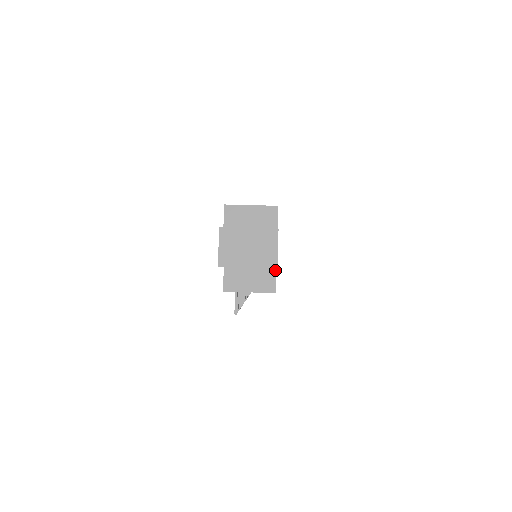
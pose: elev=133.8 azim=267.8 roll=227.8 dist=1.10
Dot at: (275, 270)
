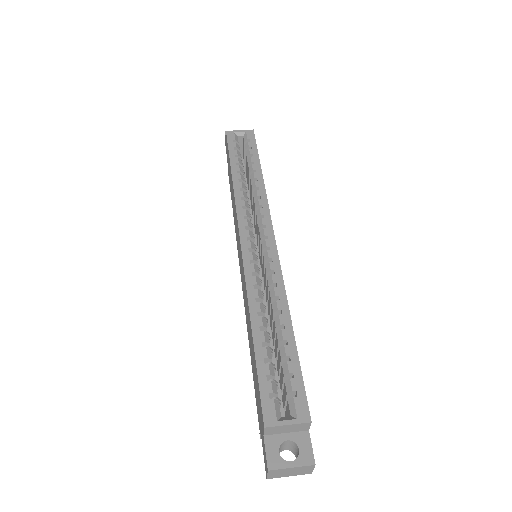
Dot at: occluded
